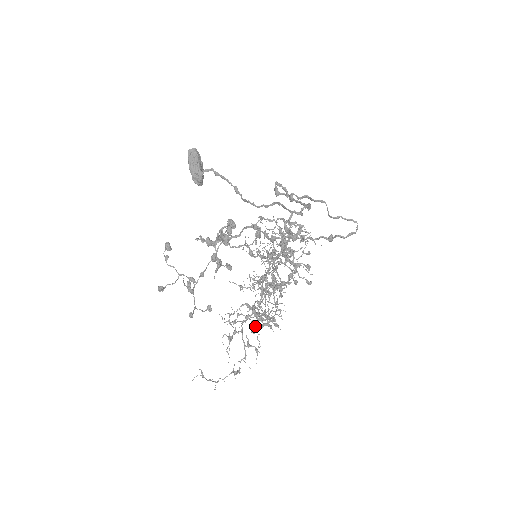
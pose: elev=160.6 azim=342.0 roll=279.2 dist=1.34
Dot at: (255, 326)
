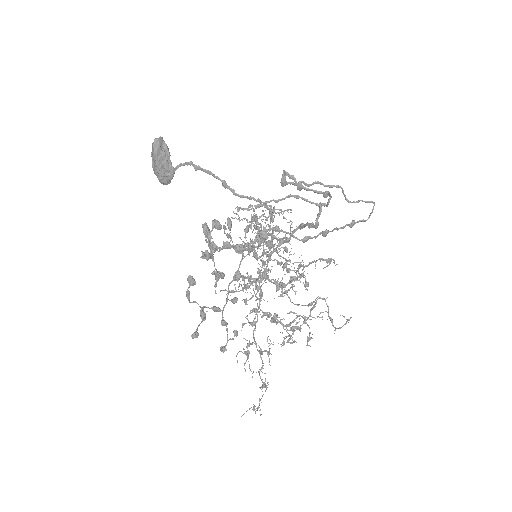
Dot at: (311, 338)
